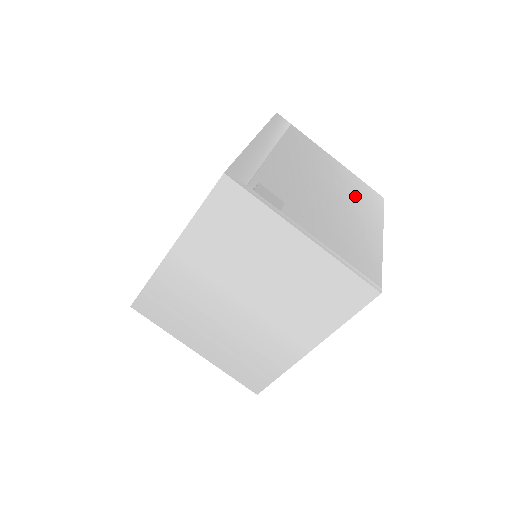
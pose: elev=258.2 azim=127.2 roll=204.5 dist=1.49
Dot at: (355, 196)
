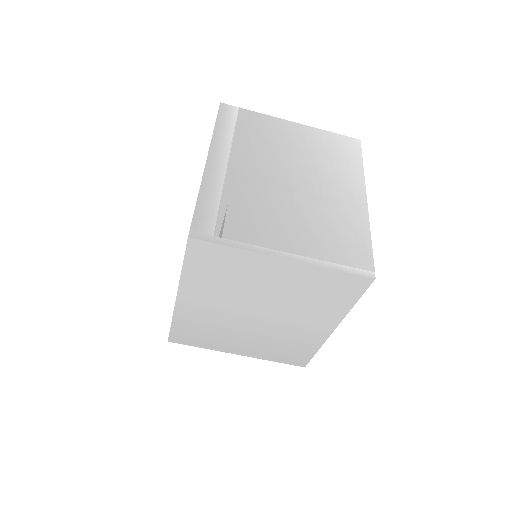
Dot at: (327, 162)
